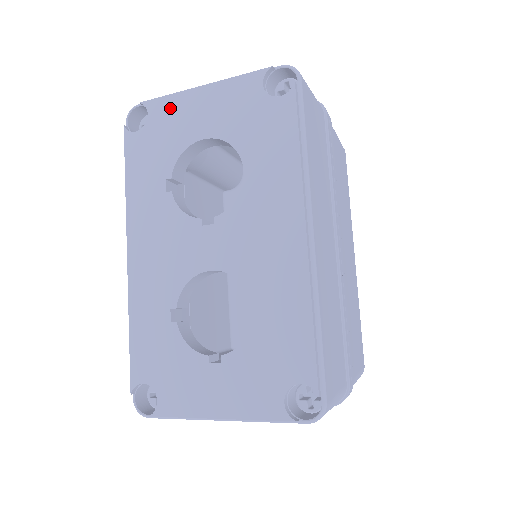
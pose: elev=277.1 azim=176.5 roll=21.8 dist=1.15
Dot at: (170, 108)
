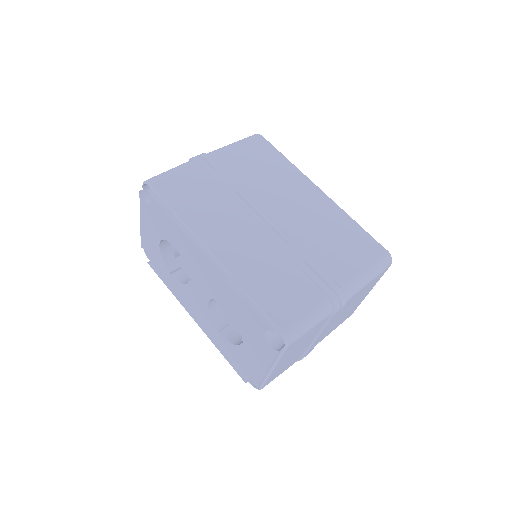
Dot at: (145, 242)
